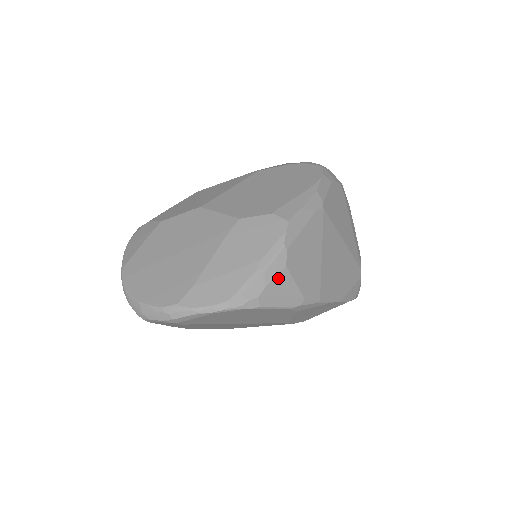
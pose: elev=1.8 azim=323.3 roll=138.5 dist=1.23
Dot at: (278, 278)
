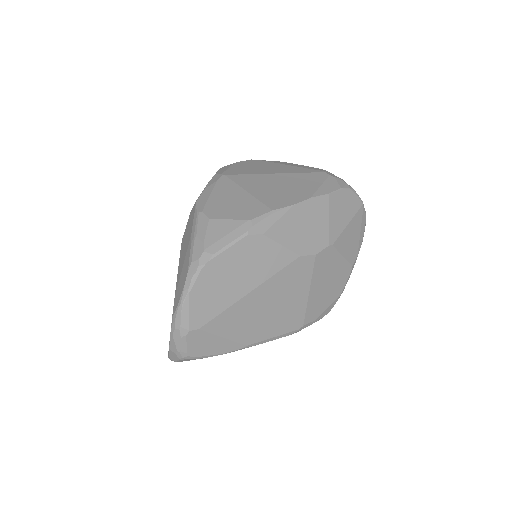
Dot at: (210, 229)
